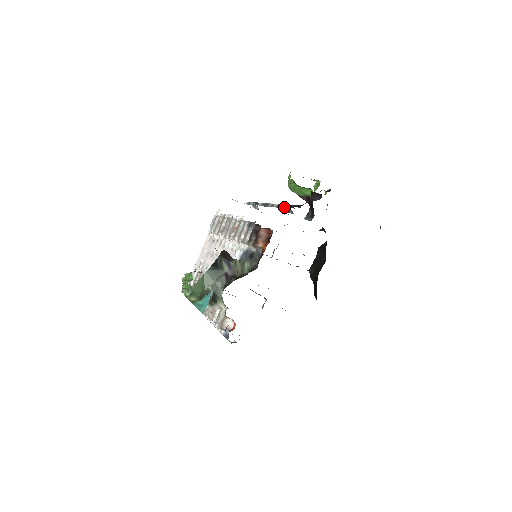
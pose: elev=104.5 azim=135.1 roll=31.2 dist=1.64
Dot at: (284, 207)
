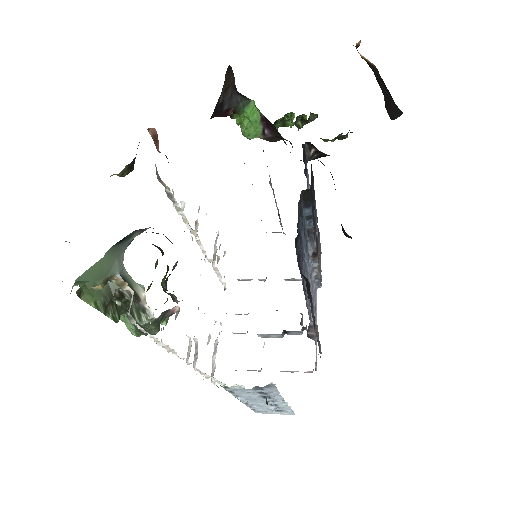
Dot at: occluded
